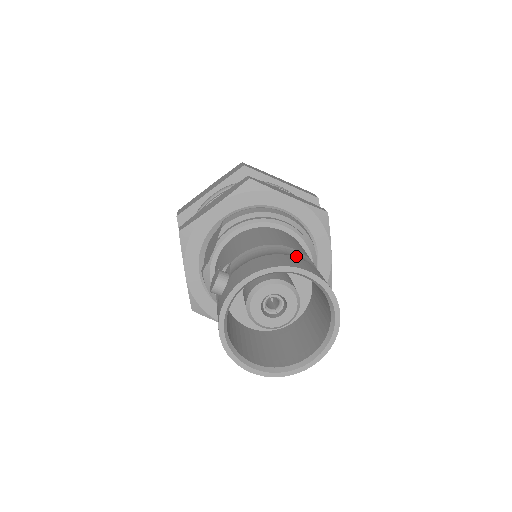
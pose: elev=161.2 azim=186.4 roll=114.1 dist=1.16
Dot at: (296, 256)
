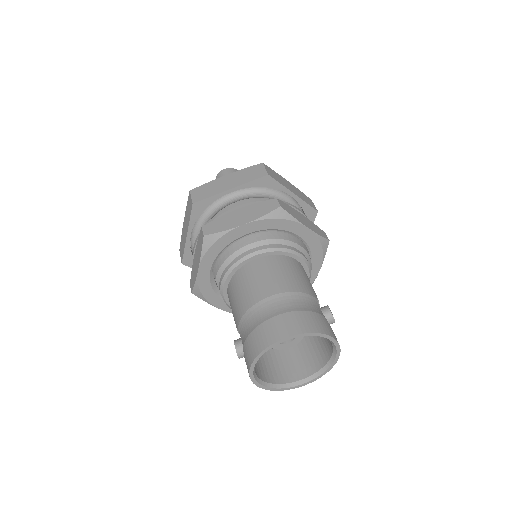
Dot at: (274, 311)
